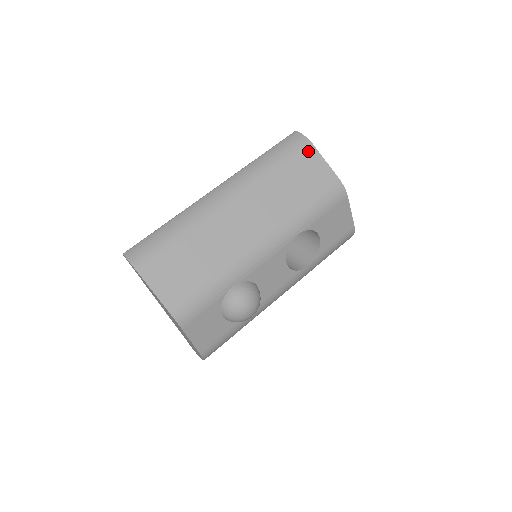
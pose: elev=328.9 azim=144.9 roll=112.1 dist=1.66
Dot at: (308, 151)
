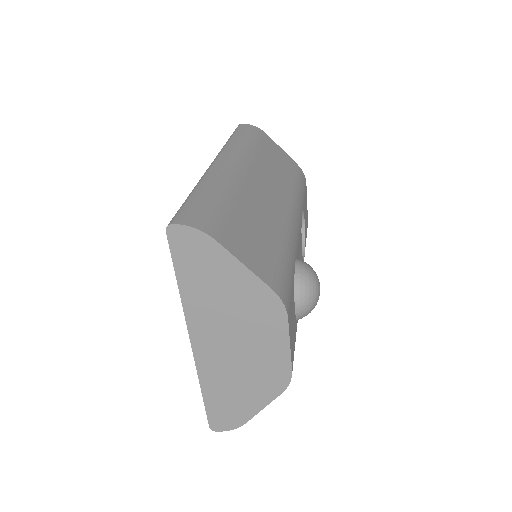
Dot at: (266, 137)
